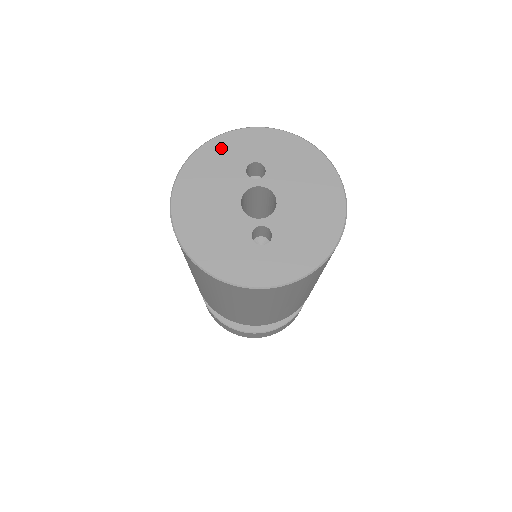
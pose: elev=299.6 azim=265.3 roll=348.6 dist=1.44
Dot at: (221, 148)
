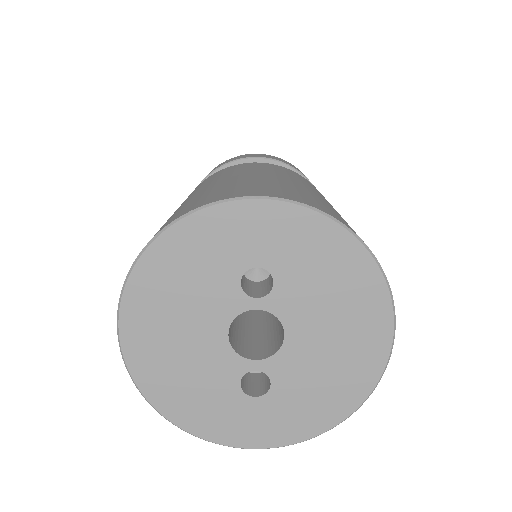
Dot at: (200, 236)
